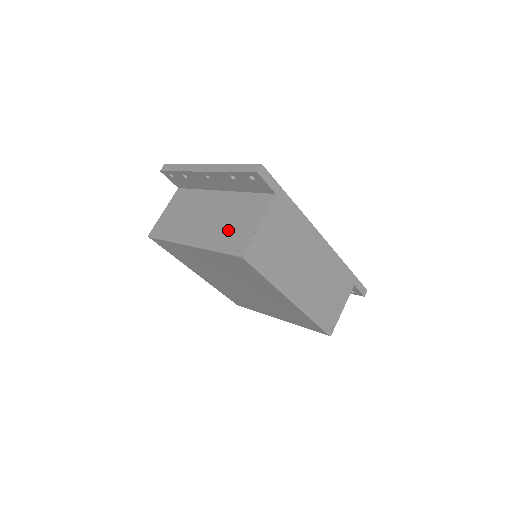
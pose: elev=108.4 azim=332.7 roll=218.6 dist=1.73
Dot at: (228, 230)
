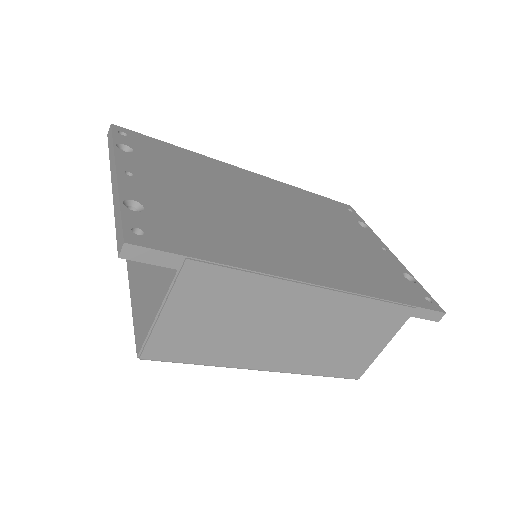
Dot at: (143, 291)
